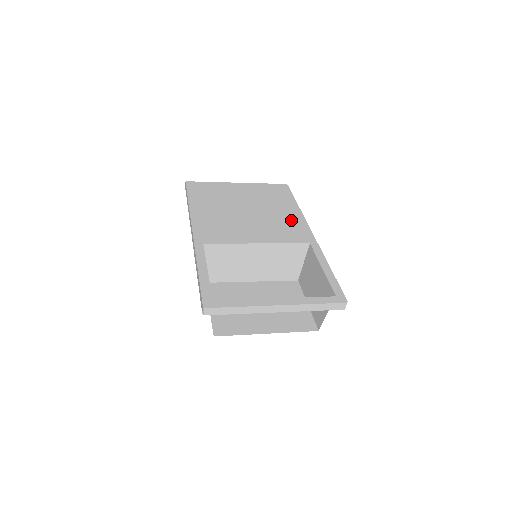
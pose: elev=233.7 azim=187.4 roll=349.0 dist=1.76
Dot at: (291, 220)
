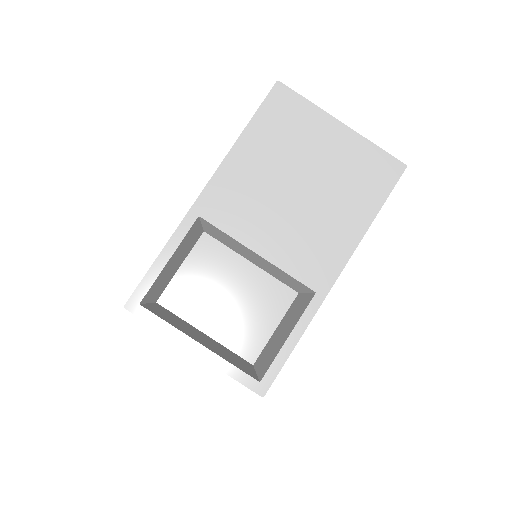
Dot at: (336, 240)
